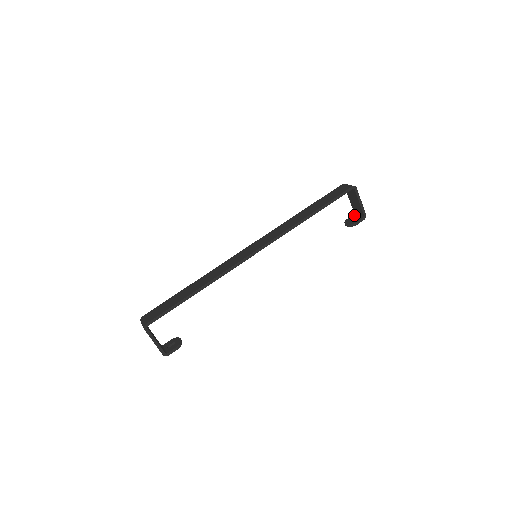
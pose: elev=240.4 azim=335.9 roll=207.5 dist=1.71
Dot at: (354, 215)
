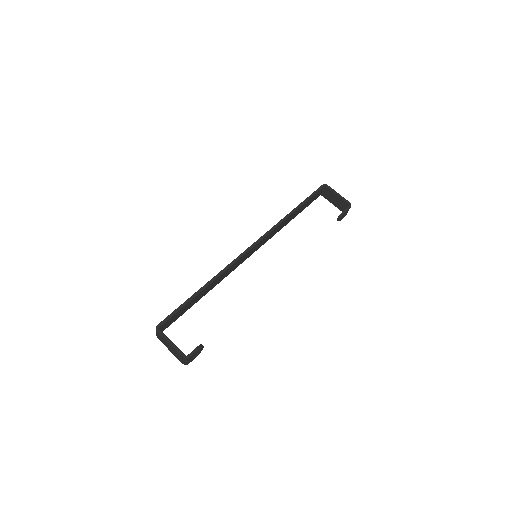
Dot at: occluded
